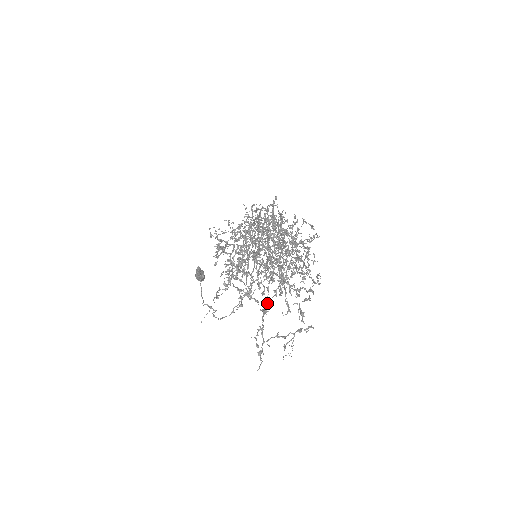
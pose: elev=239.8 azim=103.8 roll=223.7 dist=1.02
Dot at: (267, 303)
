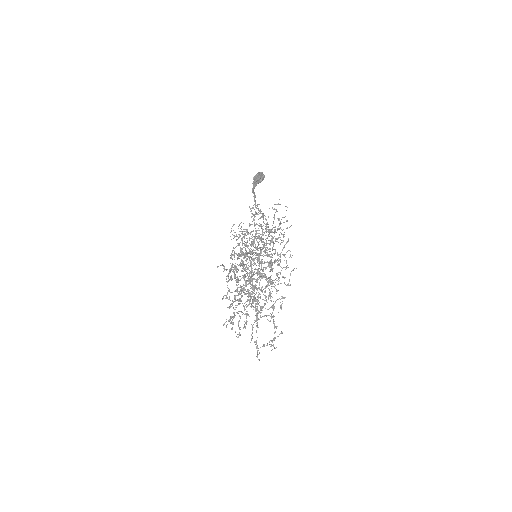
Dot at: (257, 320)
